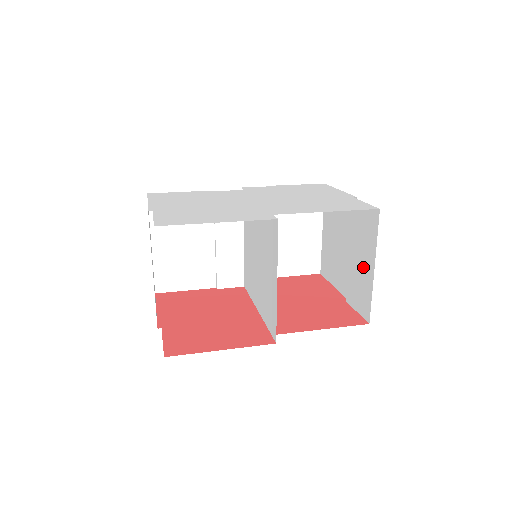
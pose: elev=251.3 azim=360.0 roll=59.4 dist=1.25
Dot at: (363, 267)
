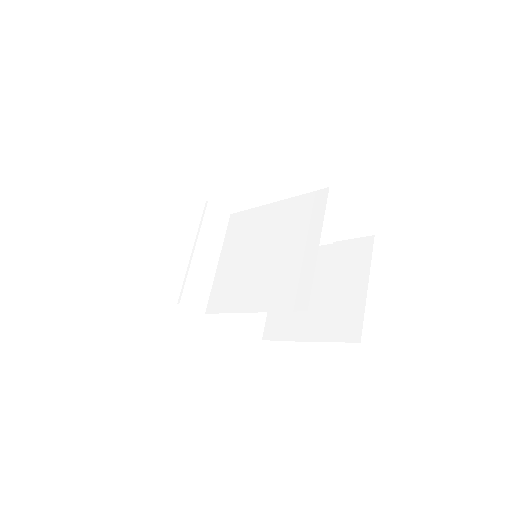
Dot at: (349, 293)
